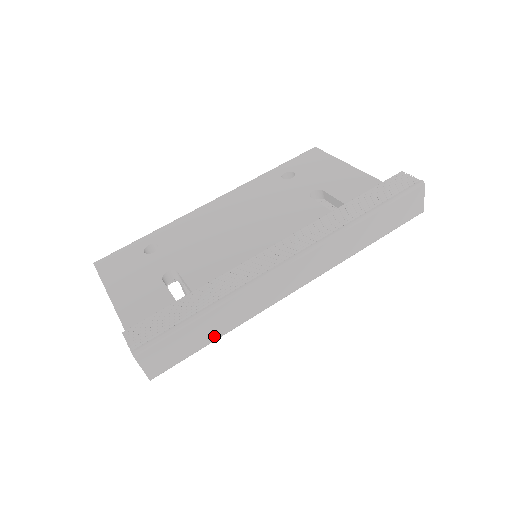
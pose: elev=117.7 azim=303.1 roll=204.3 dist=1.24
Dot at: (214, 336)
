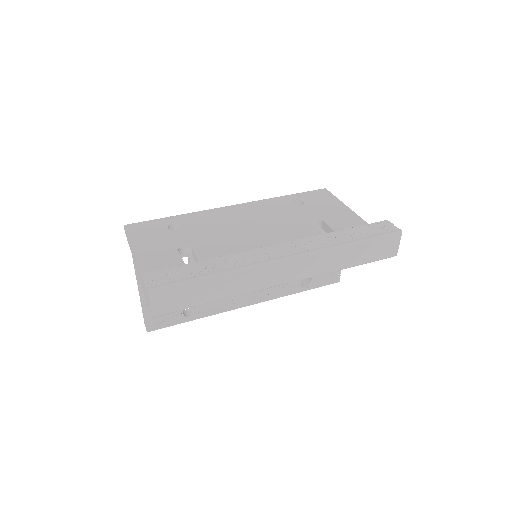
Dot at: (210, 299)
